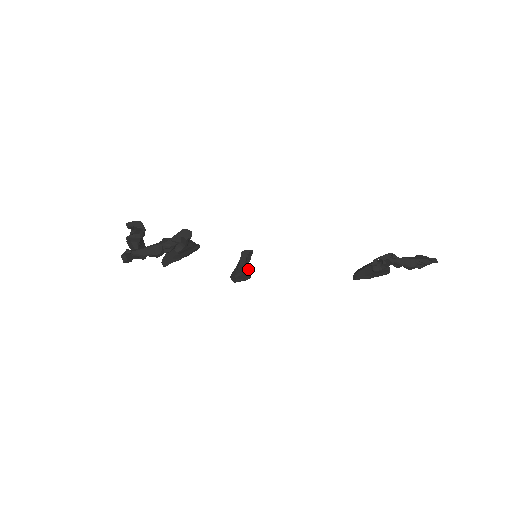
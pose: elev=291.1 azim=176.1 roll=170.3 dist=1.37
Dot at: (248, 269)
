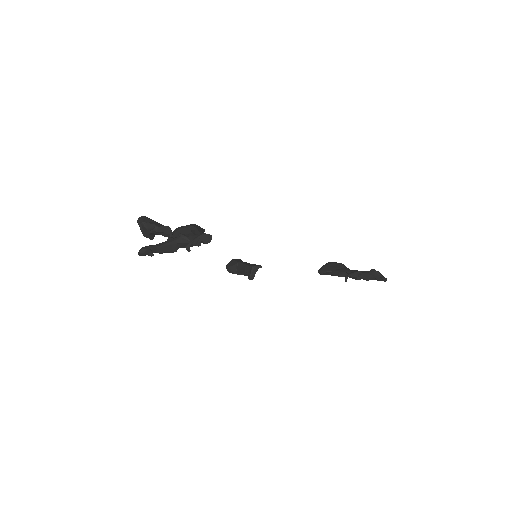
Dot at: occluded
